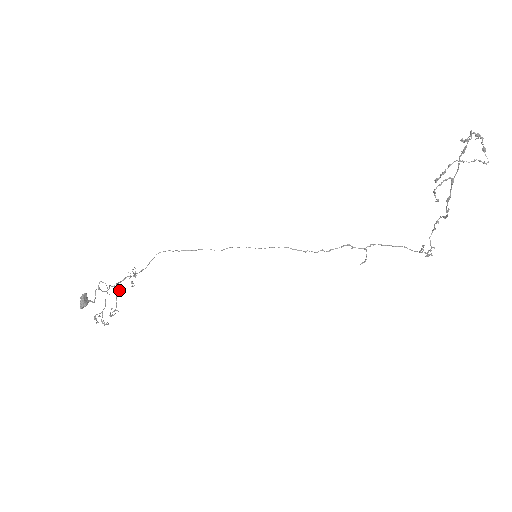
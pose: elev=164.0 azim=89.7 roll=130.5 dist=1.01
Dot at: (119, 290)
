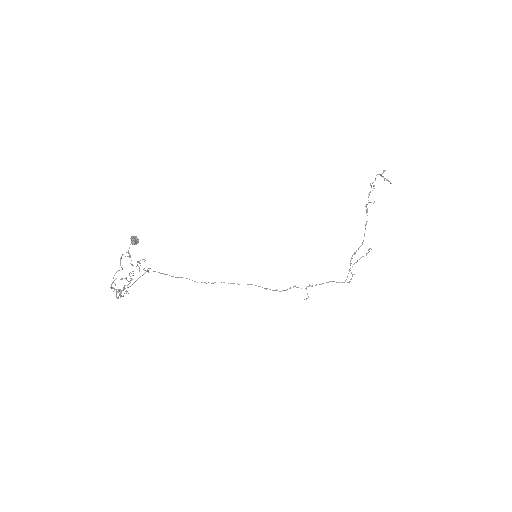
Dot at: occluded
